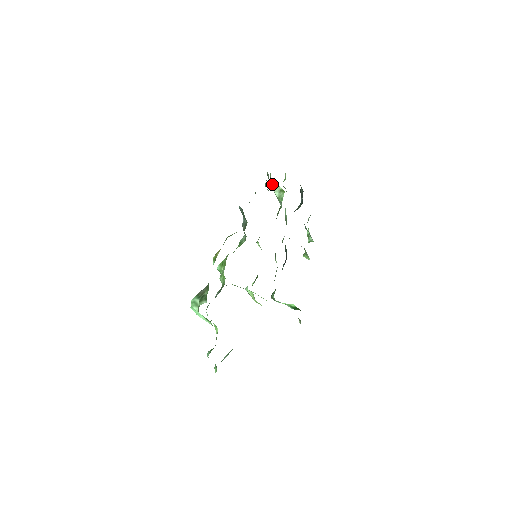
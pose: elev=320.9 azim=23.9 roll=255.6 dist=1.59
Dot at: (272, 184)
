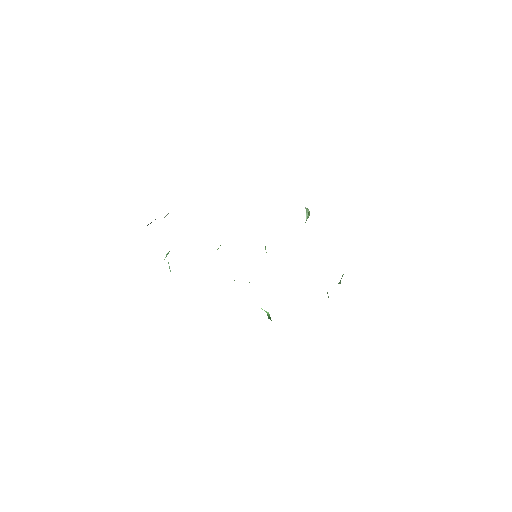
Dot at: occluded
